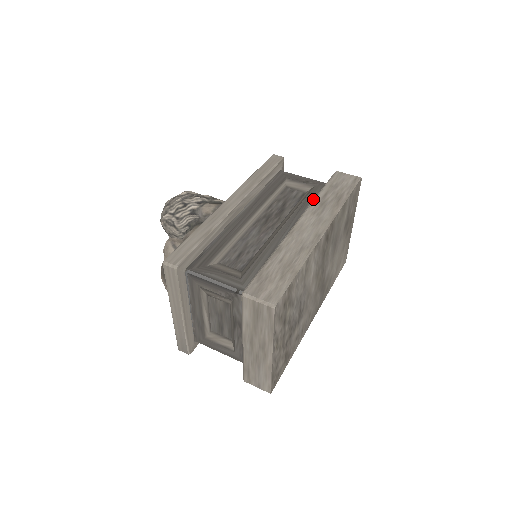
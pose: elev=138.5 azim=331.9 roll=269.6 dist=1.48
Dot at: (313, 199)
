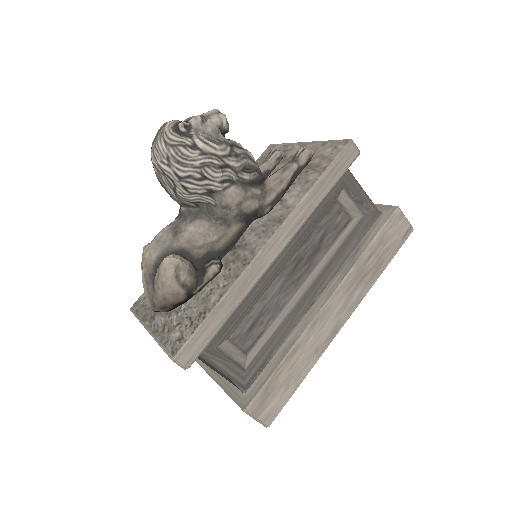
Dot at: (354, 242)
